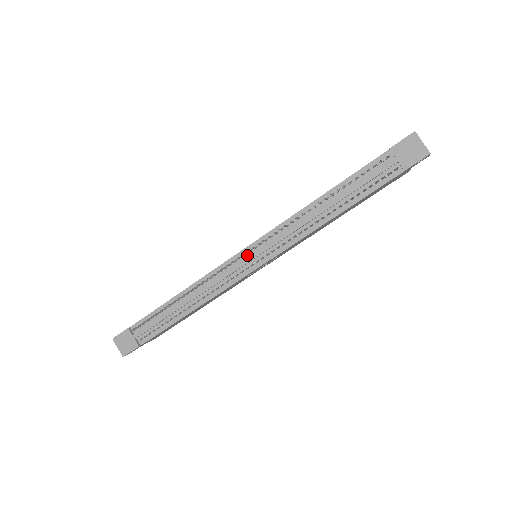
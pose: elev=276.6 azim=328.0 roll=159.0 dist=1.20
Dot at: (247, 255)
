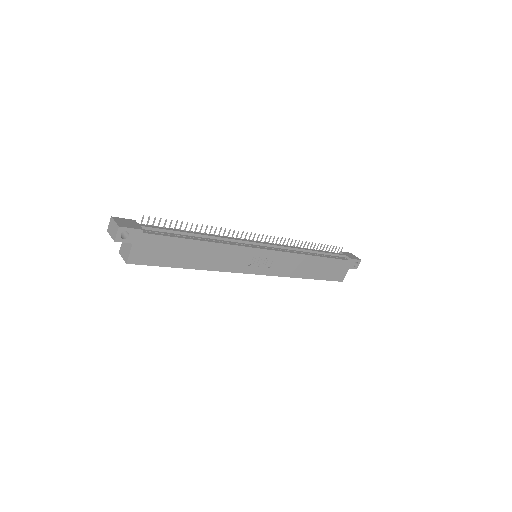
Dot at: occluded
